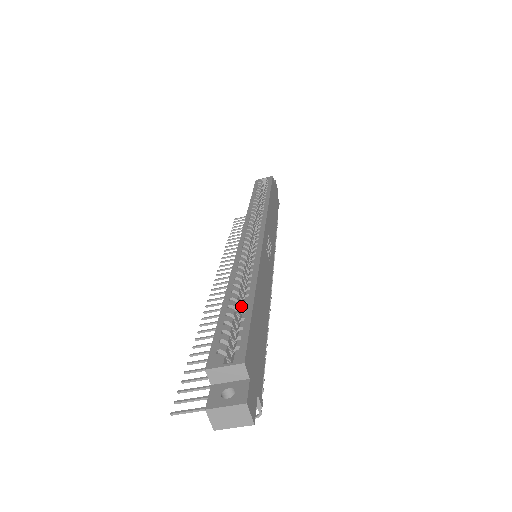
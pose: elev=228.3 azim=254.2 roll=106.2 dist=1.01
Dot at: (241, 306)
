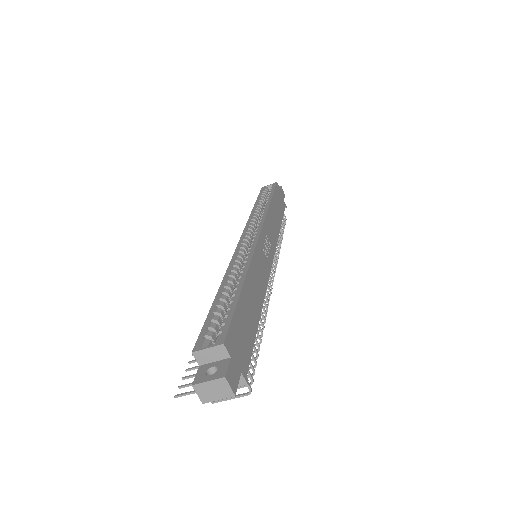
Dot at: occluded
